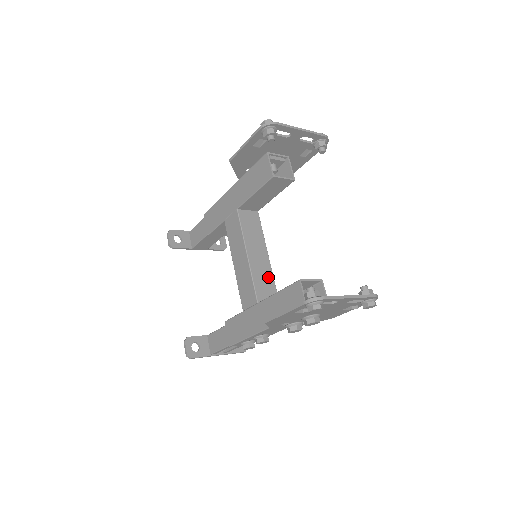
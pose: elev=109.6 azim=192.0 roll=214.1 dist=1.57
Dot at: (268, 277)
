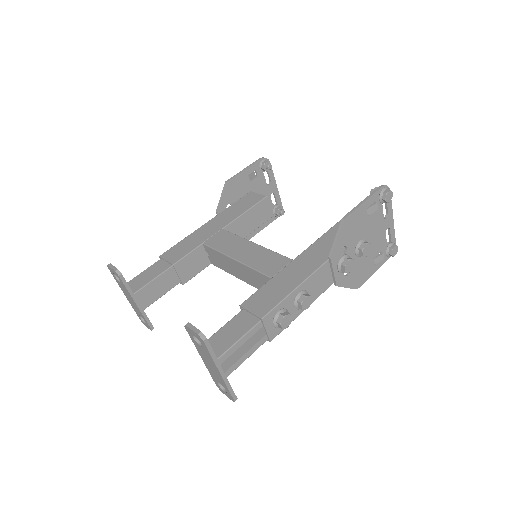
Dot at: occluded
